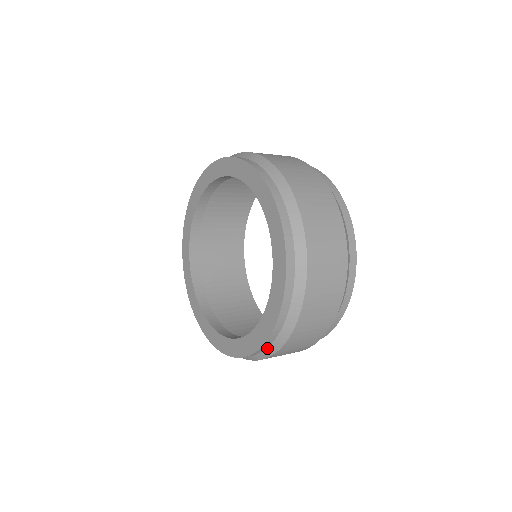
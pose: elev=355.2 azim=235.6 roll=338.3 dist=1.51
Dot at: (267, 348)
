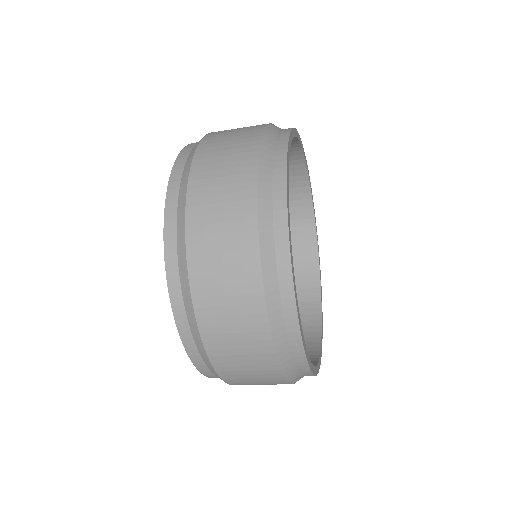
Dot at: occluded
